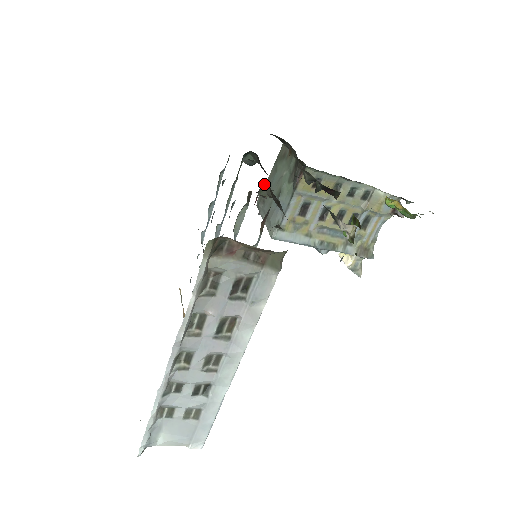
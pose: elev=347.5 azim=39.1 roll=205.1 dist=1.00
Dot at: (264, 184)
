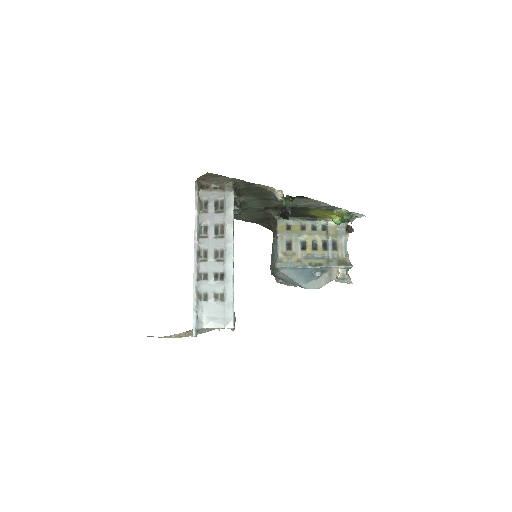
Dot at: occluded
